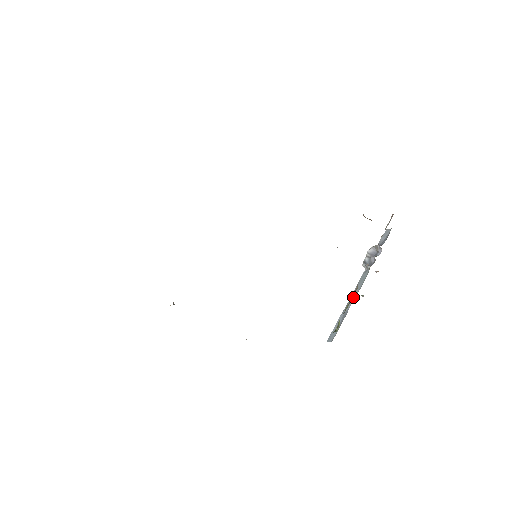
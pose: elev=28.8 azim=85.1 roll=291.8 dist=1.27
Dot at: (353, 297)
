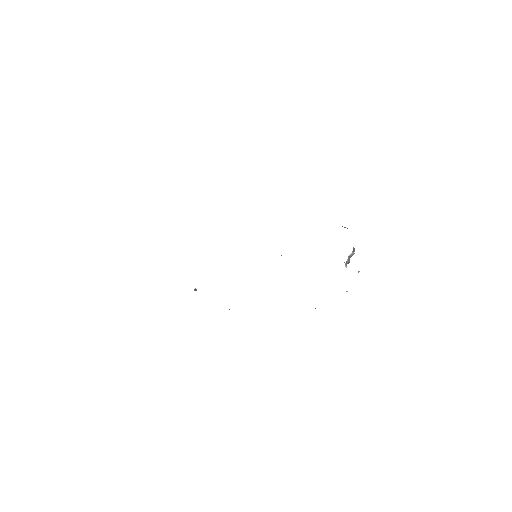
Dot at: occluded
